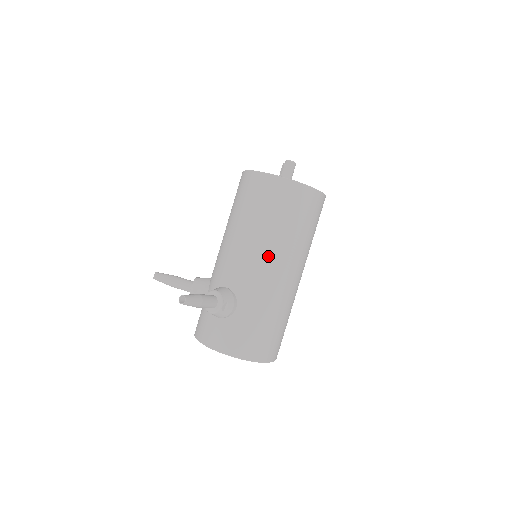
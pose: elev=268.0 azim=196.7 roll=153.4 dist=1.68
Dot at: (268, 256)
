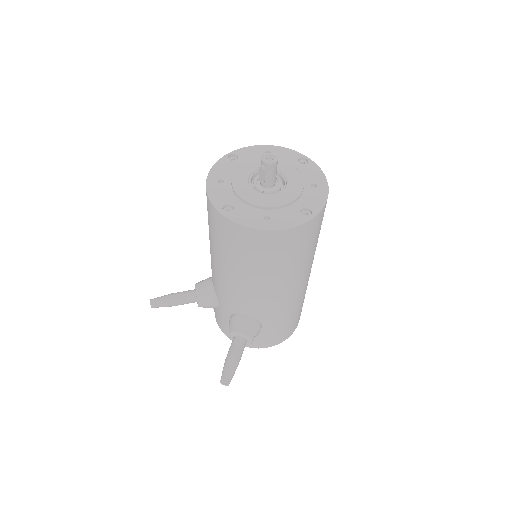
Dot at: (283, 289)
